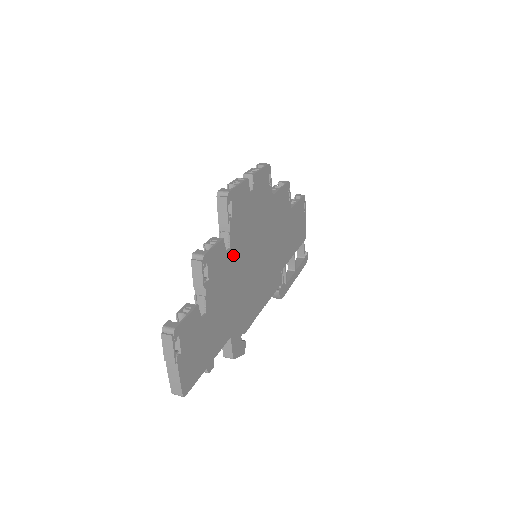
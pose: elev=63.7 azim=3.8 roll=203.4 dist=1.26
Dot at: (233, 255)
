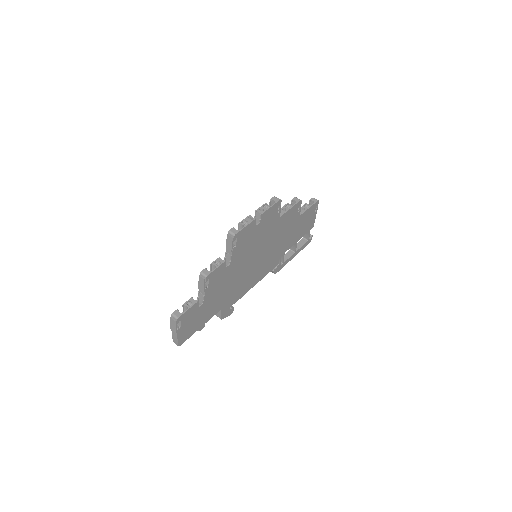
Dot at: (232, 266)
